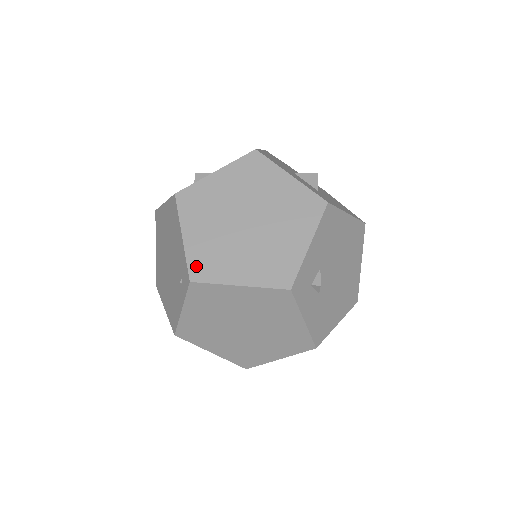
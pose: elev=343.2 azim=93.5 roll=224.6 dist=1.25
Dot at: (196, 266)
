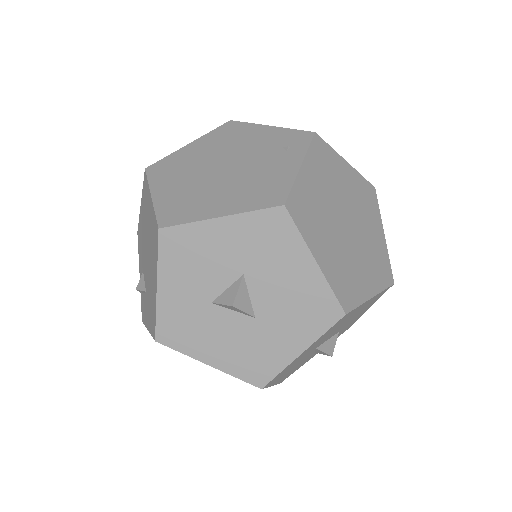
Dot at: occluded
